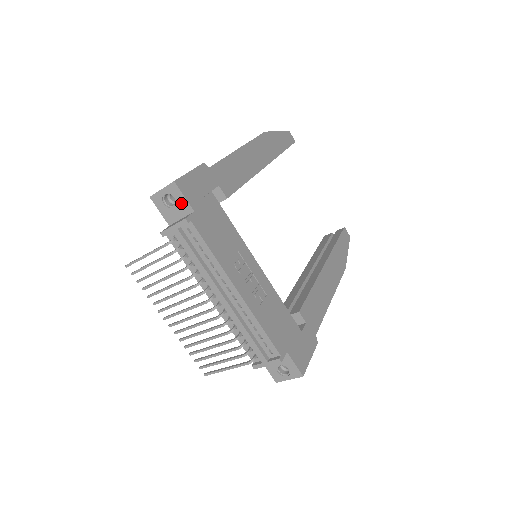
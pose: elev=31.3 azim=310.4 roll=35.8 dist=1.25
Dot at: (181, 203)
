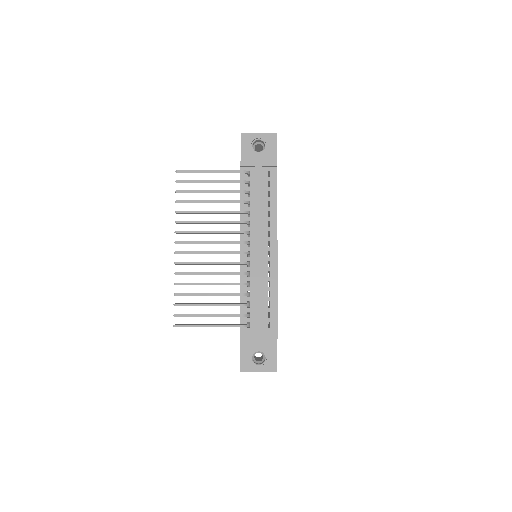
Dot at: (269, 153)
